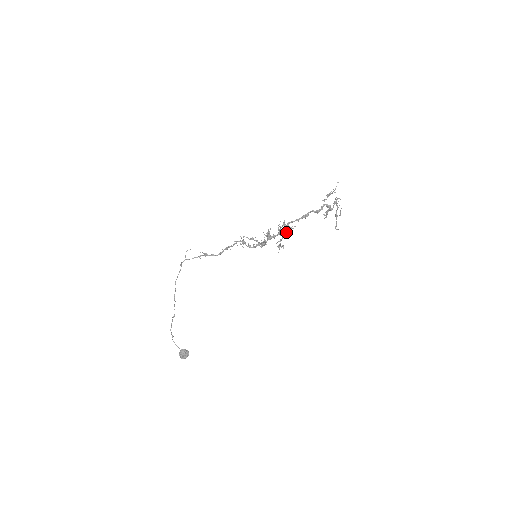
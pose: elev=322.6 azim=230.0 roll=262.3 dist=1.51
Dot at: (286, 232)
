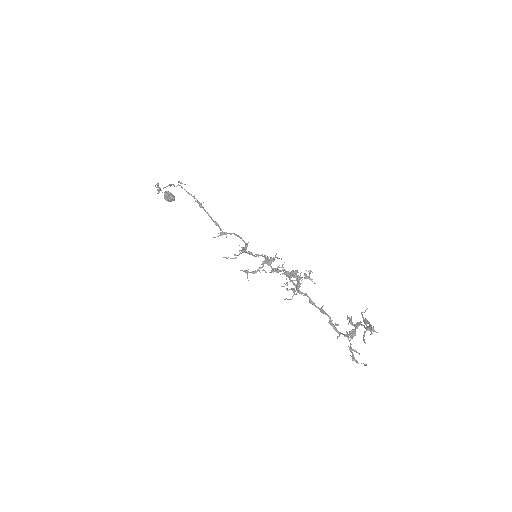
Dot at: occluded
